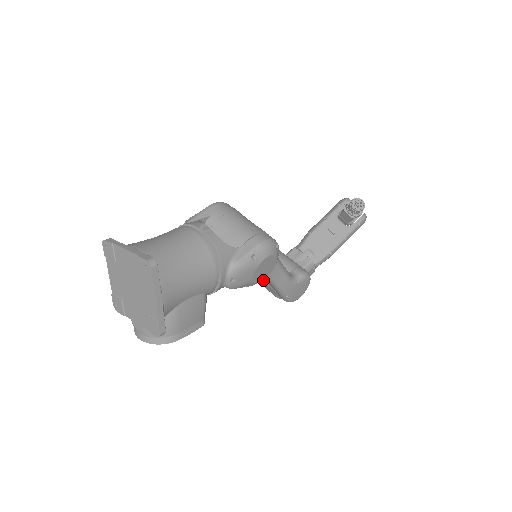
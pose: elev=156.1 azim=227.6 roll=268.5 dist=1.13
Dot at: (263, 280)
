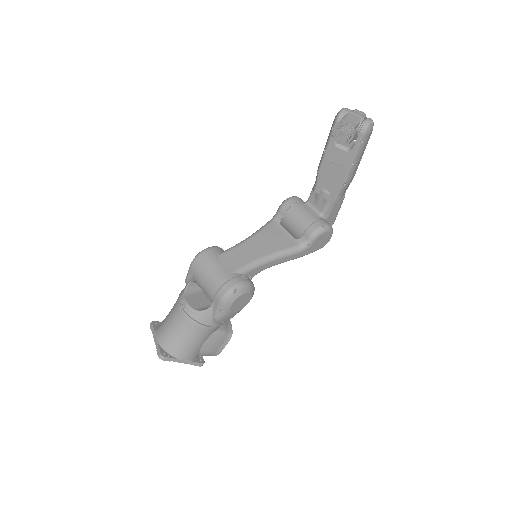
Dot at: occluded
